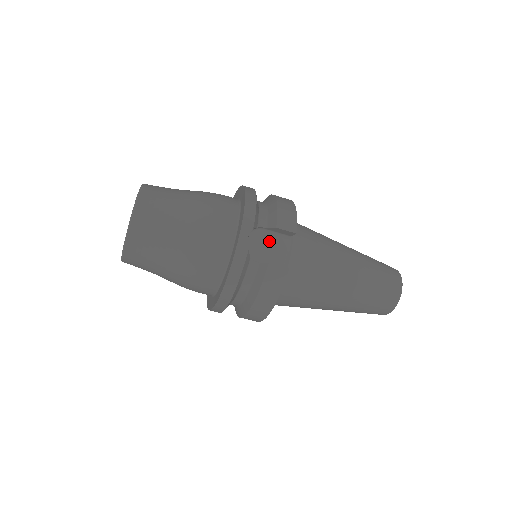
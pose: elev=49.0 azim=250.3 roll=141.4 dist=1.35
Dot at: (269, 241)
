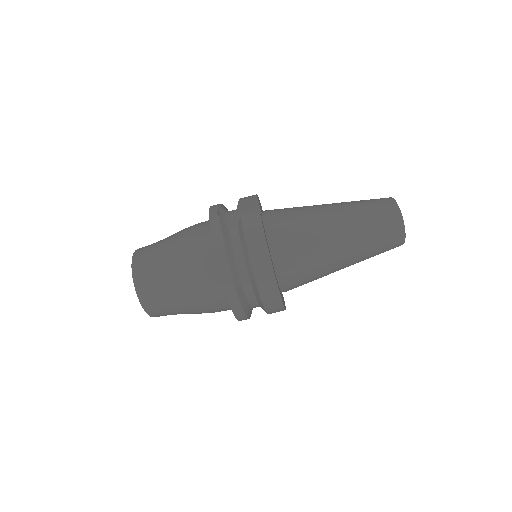
Dot at: occluded
